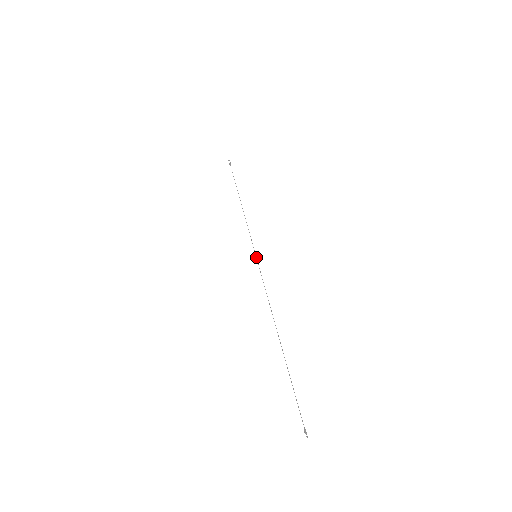
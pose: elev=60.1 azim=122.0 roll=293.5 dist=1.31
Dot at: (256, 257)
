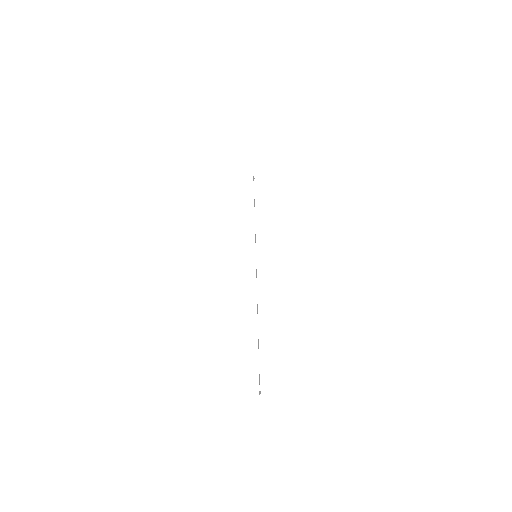
Dot at: occluded
